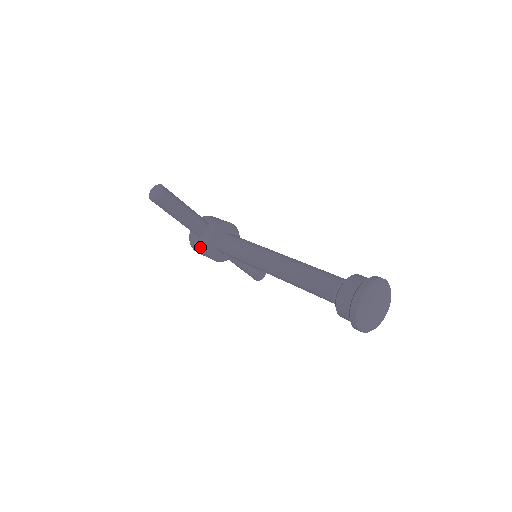
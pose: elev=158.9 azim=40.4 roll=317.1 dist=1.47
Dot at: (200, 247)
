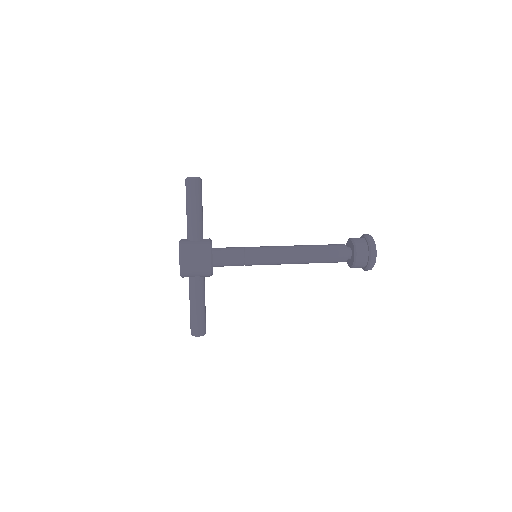
Dot at: (199, 248)
